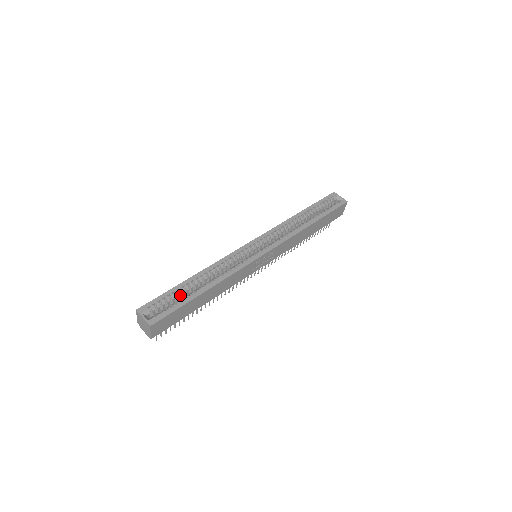
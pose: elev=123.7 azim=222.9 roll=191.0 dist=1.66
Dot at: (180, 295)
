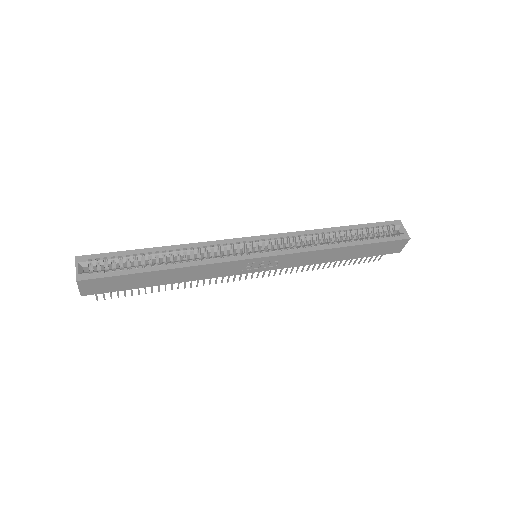
Dot at: (136, 262)
